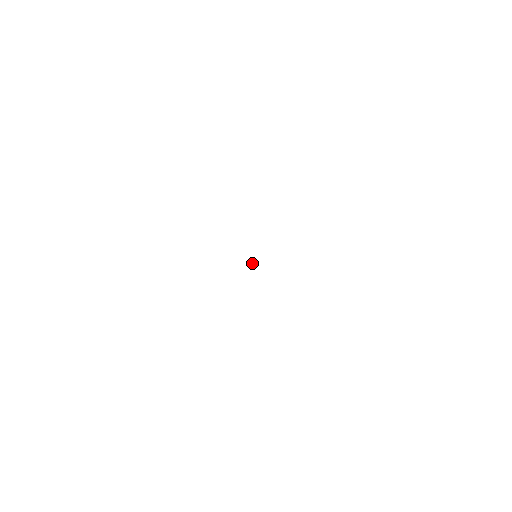
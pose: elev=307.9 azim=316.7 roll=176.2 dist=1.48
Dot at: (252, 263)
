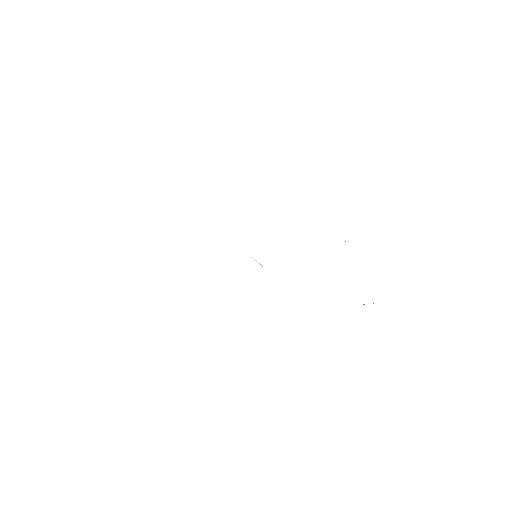
Dot at: (257, 261)
